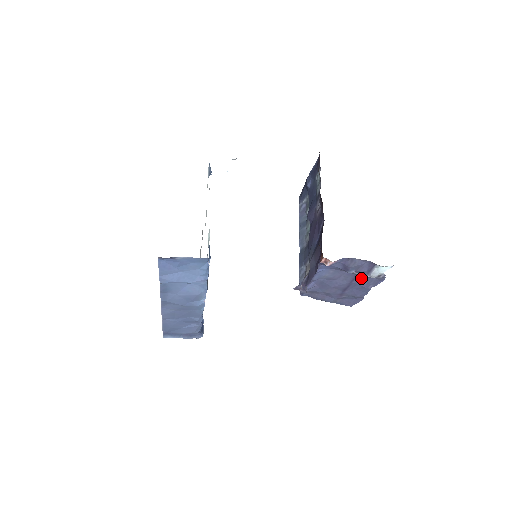
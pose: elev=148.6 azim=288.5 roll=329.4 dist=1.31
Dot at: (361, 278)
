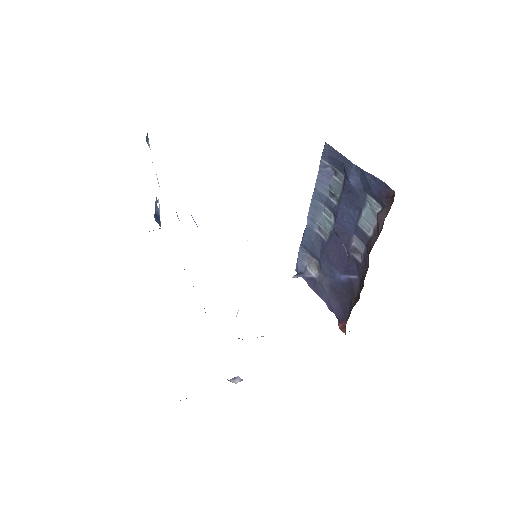
Dot at: occluded
